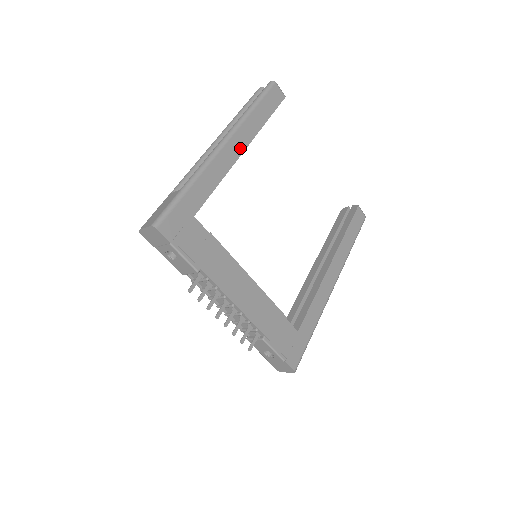
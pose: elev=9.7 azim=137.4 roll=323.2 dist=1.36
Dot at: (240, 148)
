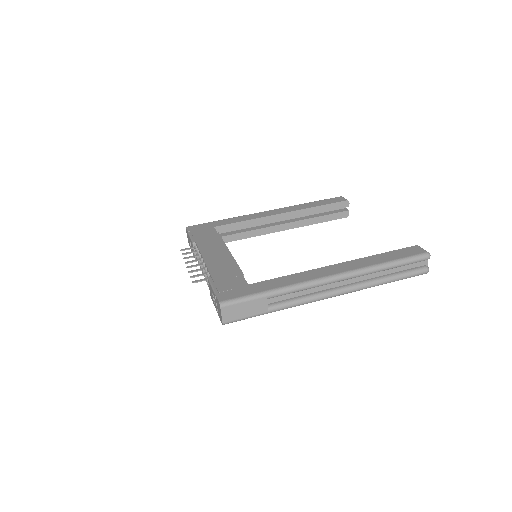
Dot at: (279, 213)
